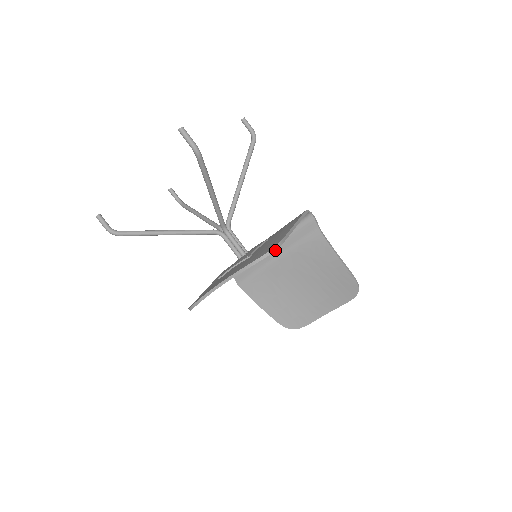
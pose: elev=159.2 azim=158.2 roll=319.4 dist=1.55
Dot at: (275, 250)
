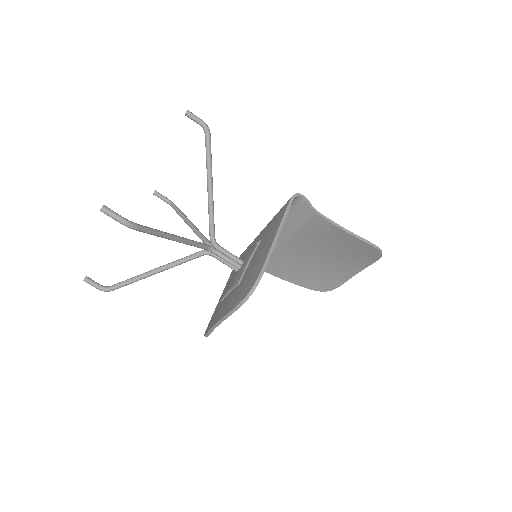
Dot at: occluded
